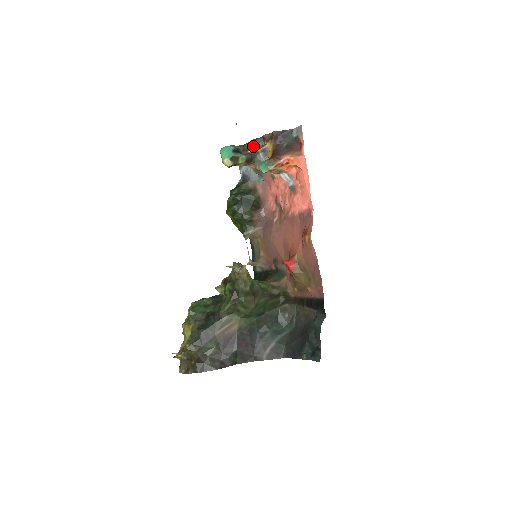
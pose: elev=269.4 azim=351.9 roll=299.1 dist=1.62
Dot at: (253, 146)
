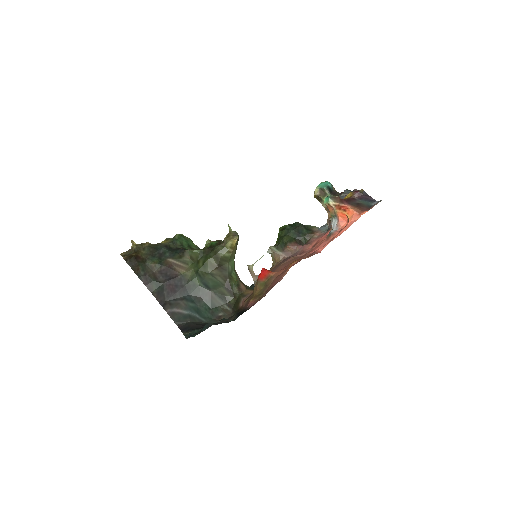
Dot at: (342, 193)
